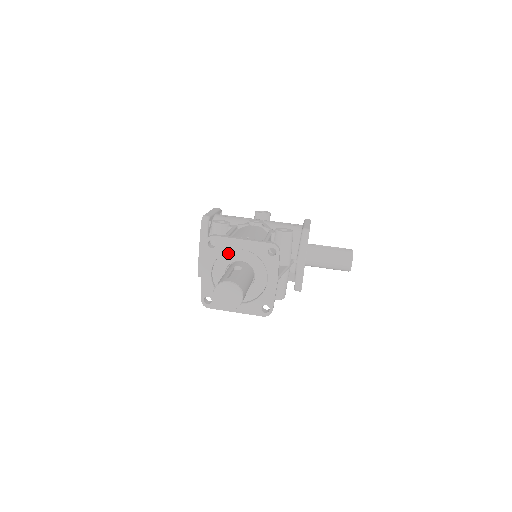
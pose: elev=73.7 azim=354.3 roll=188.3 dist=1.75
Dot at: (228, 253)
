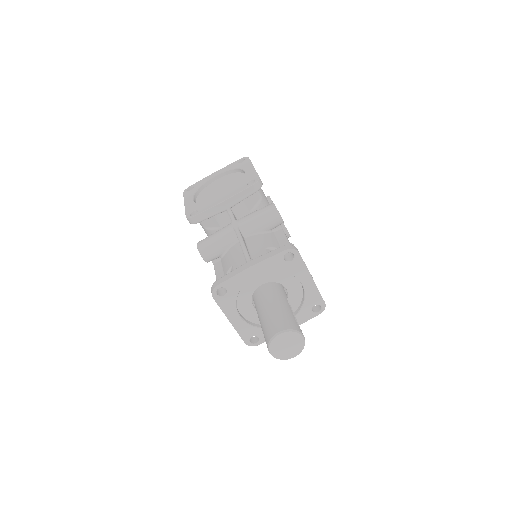
Dot at: (287, 274)
